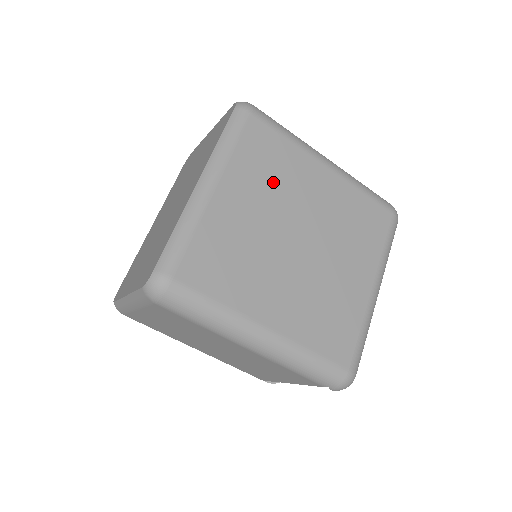
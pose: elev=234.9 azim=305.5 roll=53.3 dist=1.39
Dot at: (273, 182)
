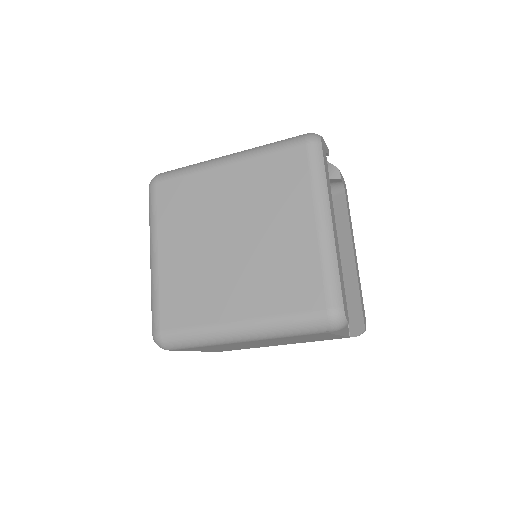
Dot at: (192, 215)
